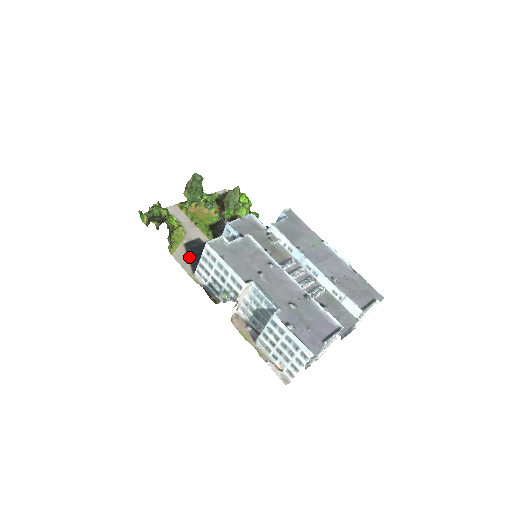
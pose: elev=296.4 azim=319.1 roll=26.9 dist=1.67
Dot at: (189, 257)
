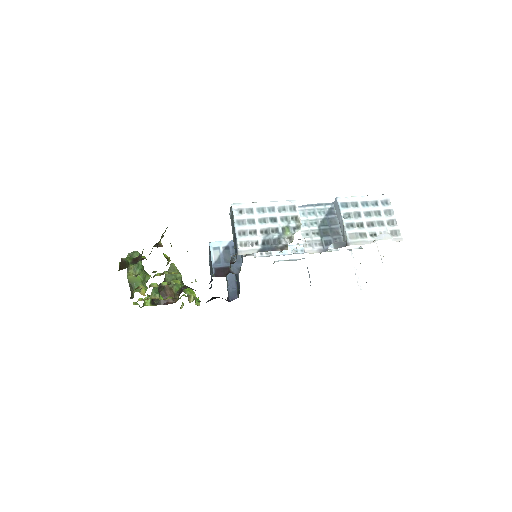
Dot at: occluded
